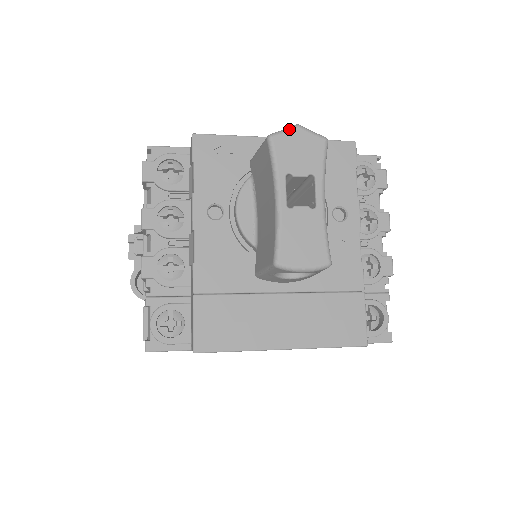
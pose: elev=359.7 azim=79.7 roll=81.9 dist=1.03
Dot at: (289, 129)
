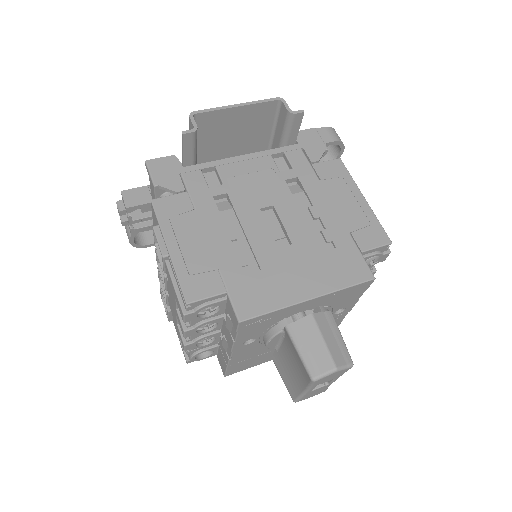
Dot at: (329, 375)
